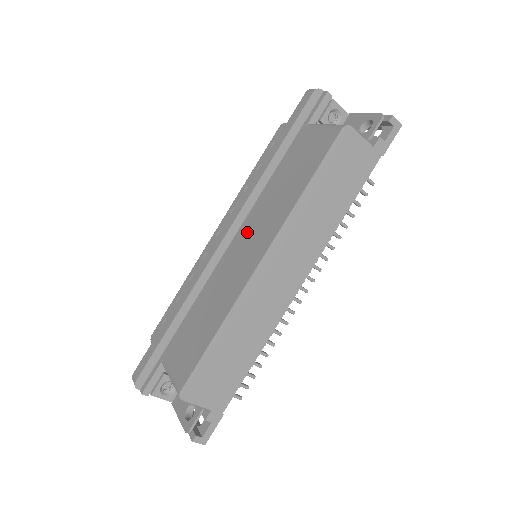
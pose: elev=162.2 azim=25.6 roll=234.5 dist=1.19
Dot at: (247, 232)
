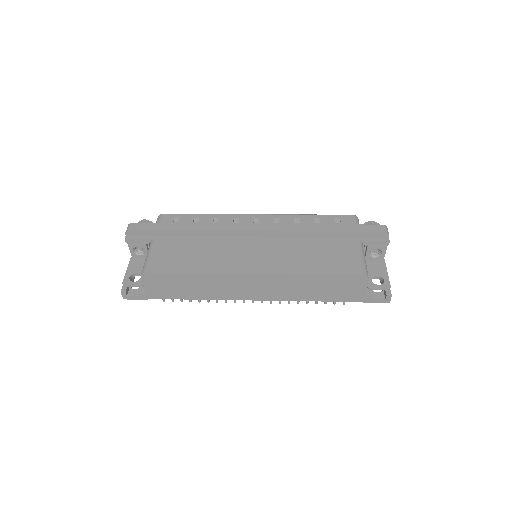
Dot at: (267, 246)
